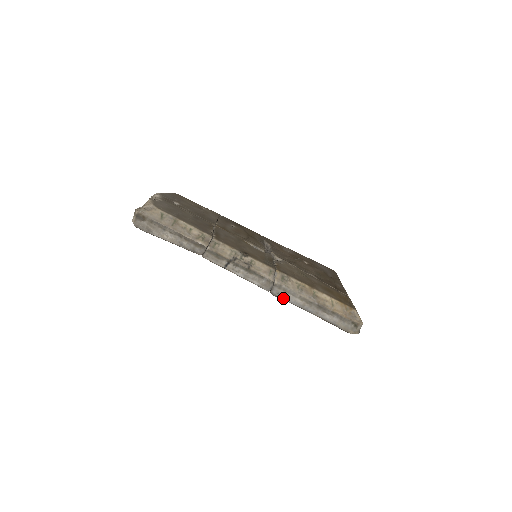
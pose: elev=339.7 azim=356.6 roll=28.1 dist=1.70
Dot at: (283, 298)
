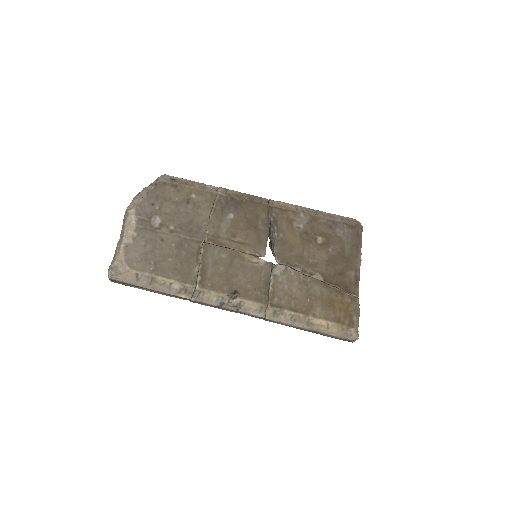
Dot at: occluded
